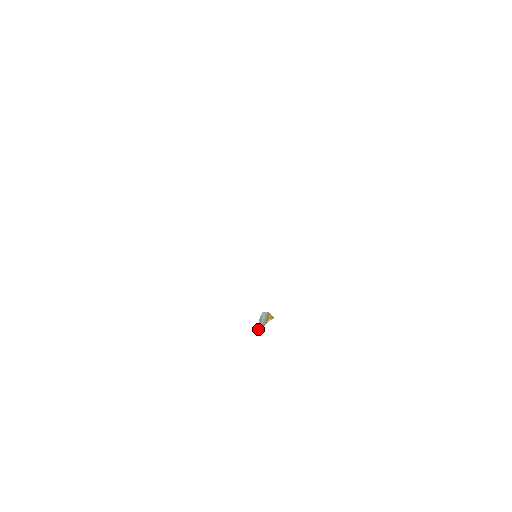
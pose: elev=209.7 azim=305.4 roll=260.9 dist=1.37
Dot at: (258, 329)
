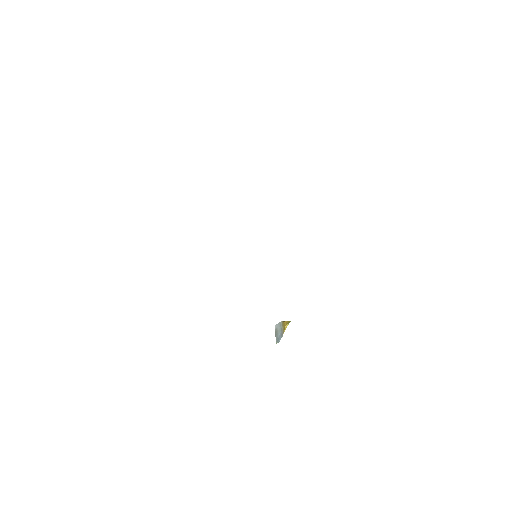
Dot at: (277, 341)
